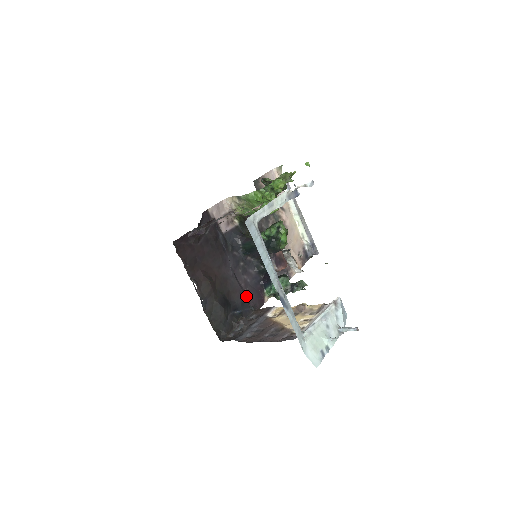
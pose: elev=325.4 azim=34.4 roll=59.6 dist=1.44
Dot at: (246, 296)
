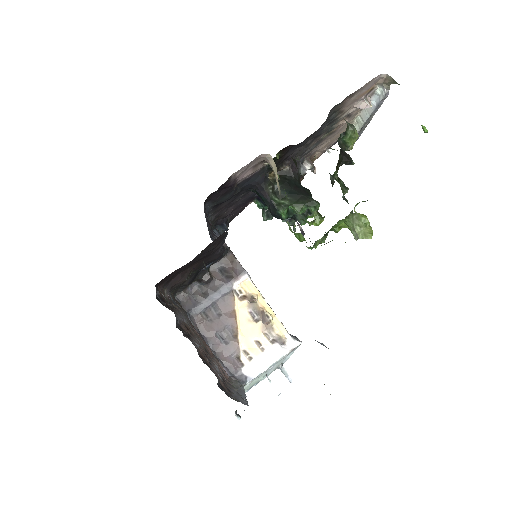
Dot at: occluded
